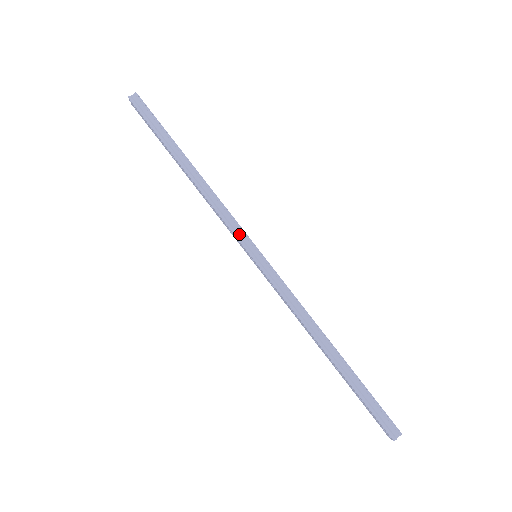
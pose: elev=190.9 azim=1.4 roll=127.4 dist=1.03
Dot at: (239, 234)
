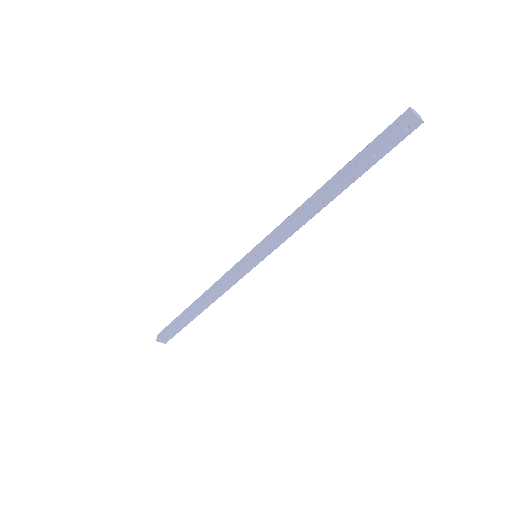
Dot at: (237, 267)
